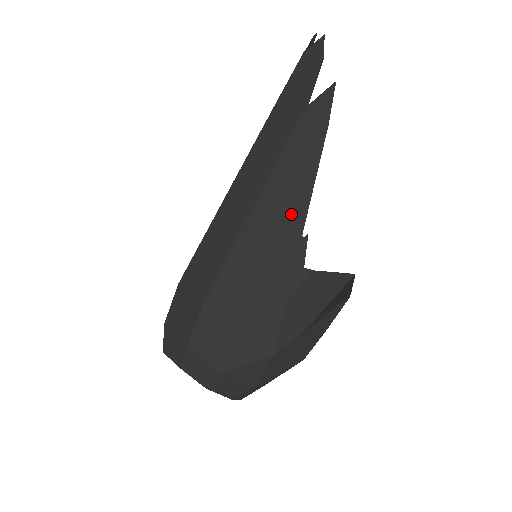
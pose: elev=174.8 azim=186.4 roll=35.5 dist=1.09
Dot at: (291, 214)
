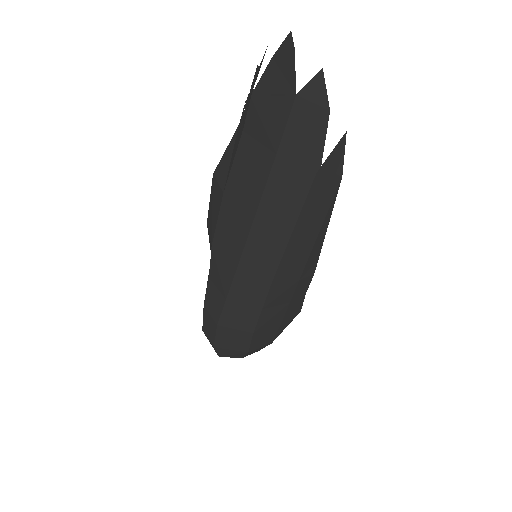
Dot at: (313, 251)
